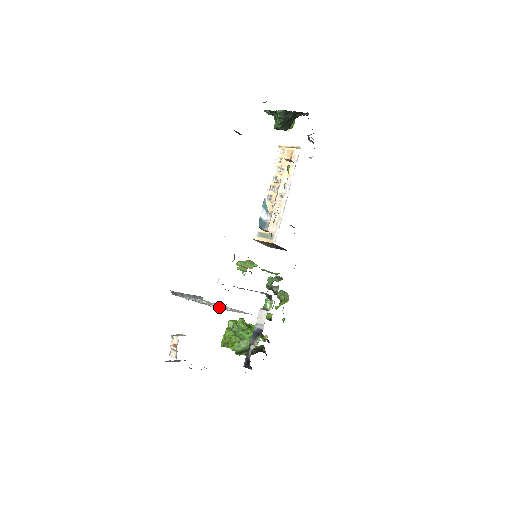
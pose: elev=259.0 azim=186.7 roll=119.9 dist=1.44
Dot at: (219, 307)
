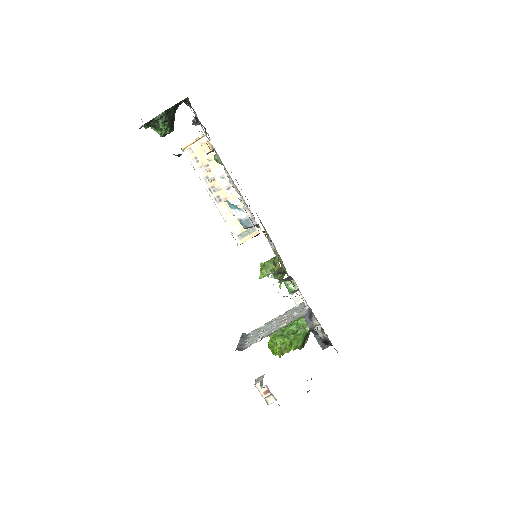
Dot at: (290, 320)
